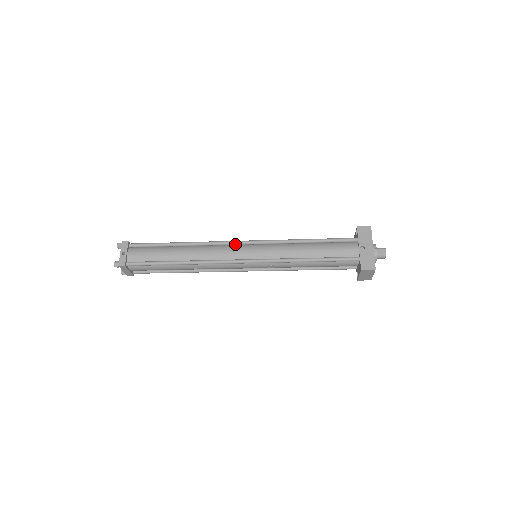
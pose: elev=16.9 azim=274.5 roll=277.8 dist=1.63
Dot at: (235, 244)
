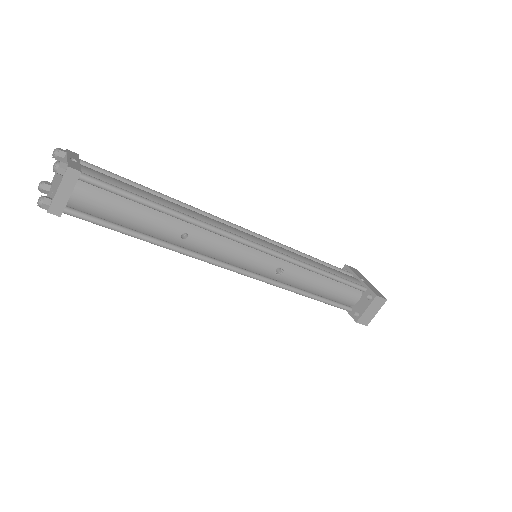
Dot at: (237, 228)
